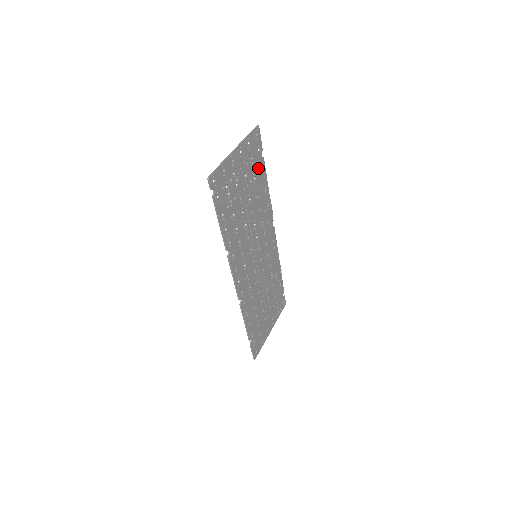
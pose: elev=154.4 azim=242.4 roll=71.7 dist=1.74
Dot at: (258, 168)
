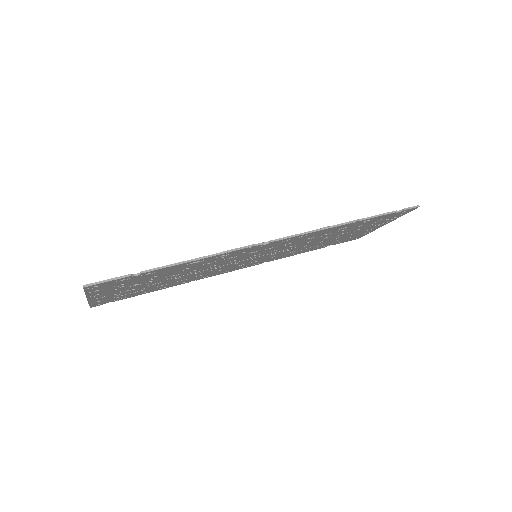
Dot at: (148, 275)
